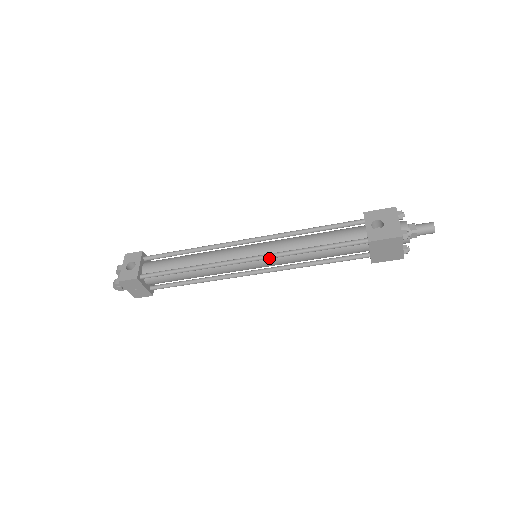
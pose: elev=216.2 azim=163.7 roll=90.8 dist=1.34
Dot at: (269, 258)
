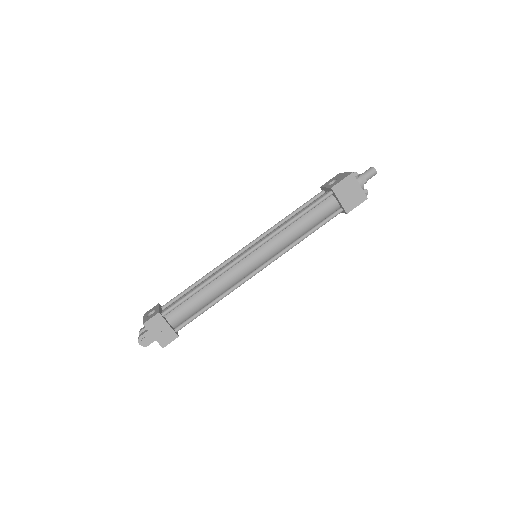
Dot at: (265, 241)
